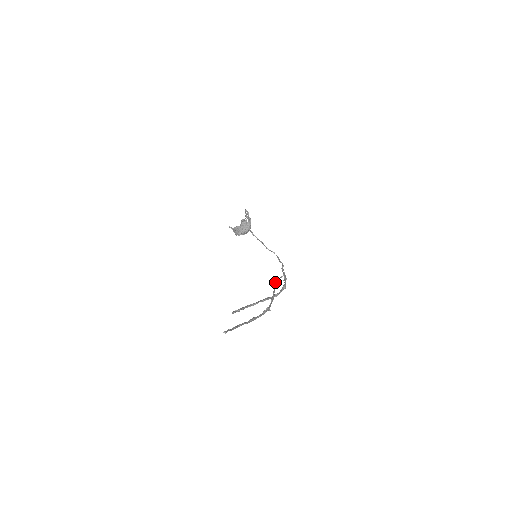
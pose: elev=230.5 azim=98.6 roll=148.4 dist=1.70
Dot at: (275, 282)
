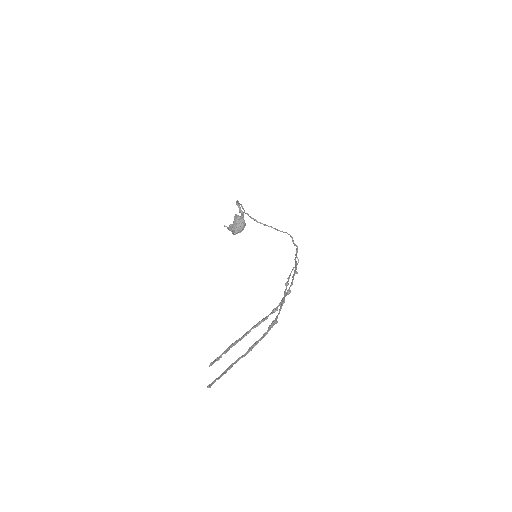
Dot at: occluded
